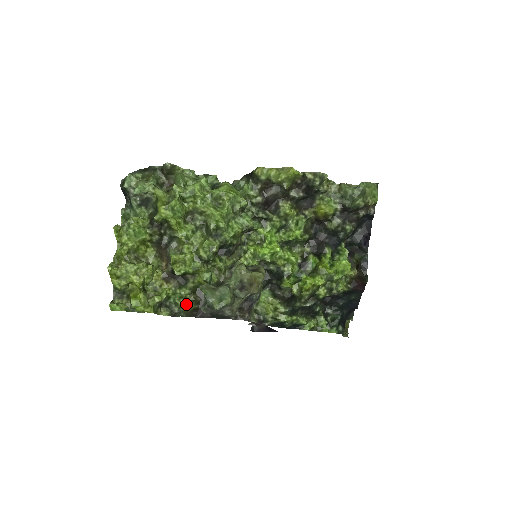
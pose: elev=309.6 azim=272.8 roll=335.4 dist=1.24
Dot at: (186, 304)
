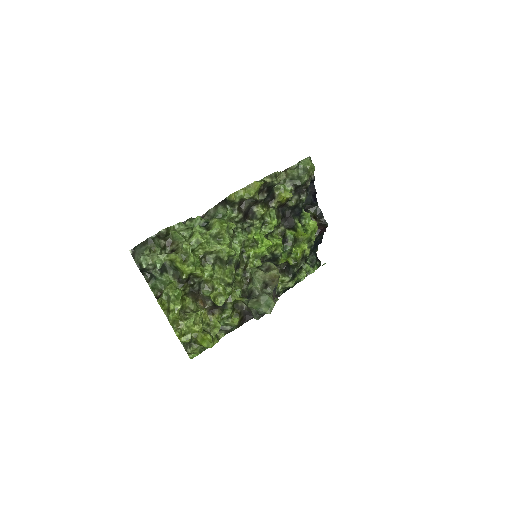
Dot at: (234, 320)
